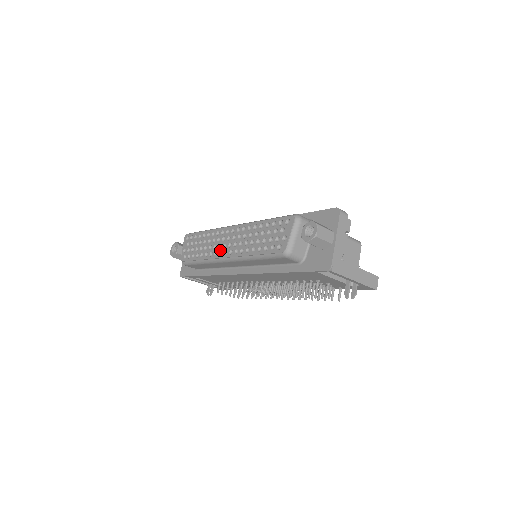
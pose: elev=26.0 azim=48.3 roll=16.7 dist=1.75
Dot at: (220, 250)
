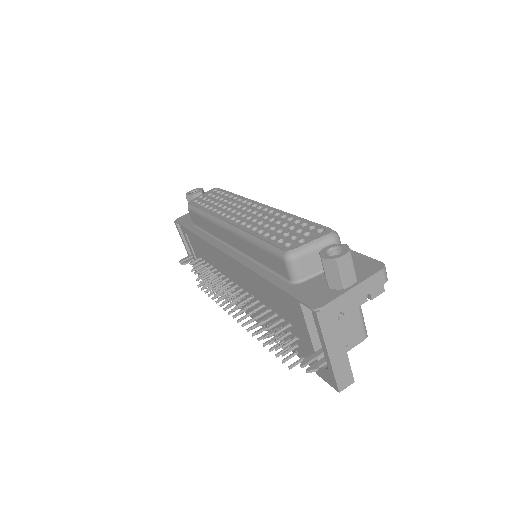
Dot at: (231, 214)
